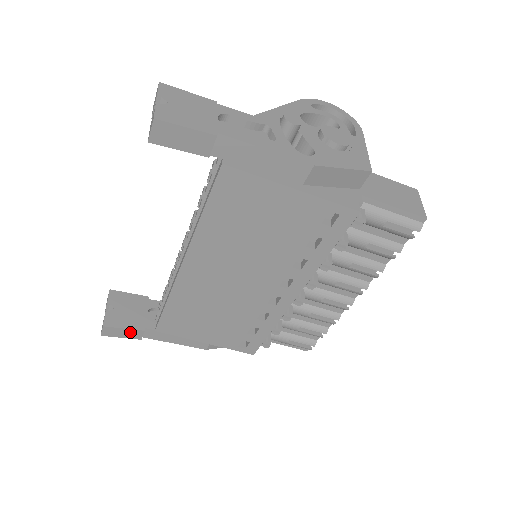
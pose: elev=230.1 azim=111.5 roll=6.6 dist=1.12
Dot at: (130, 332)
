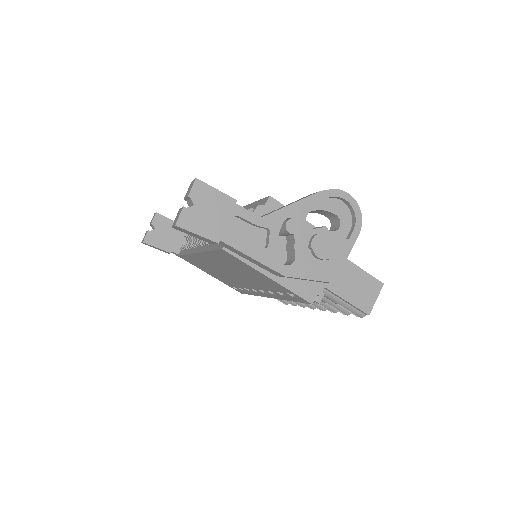
Dot at: (161, 250)
